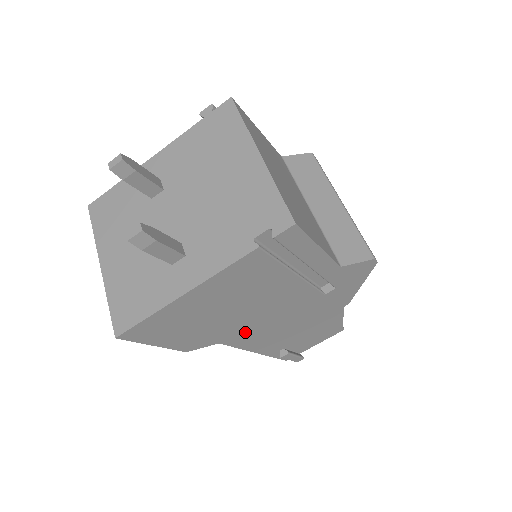
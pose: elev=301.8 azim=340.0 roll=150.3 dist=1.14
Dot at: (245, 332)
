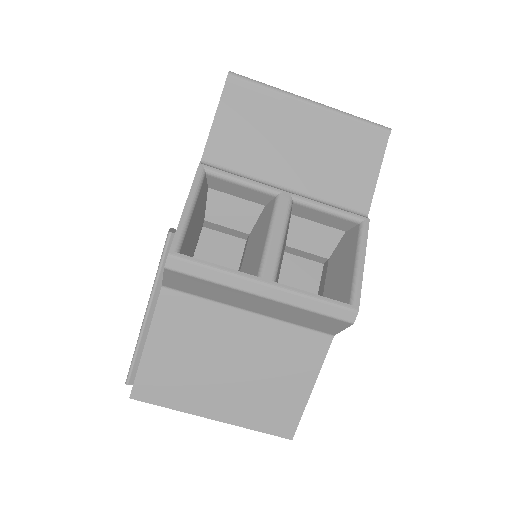
Dot at: occluded
